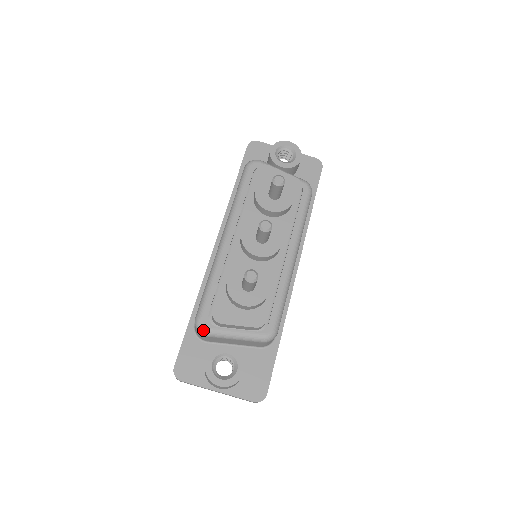
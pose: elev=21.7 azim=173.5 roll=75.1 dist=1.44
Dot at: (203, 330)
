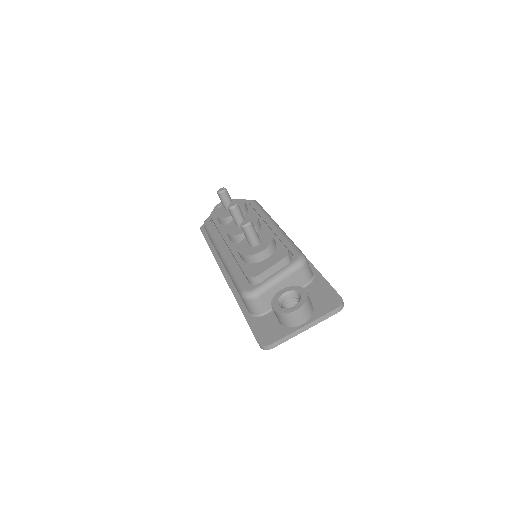
Dot at: (252, 293)
